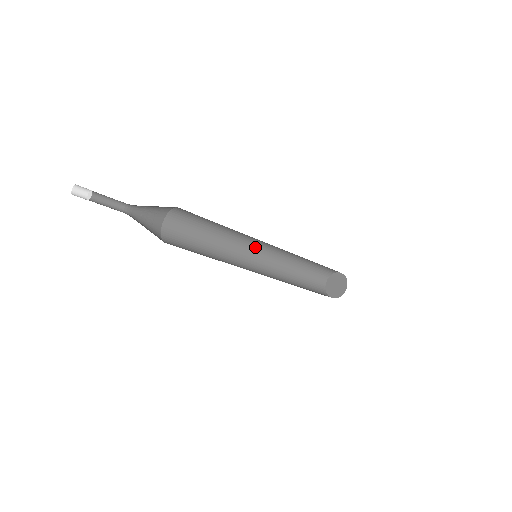
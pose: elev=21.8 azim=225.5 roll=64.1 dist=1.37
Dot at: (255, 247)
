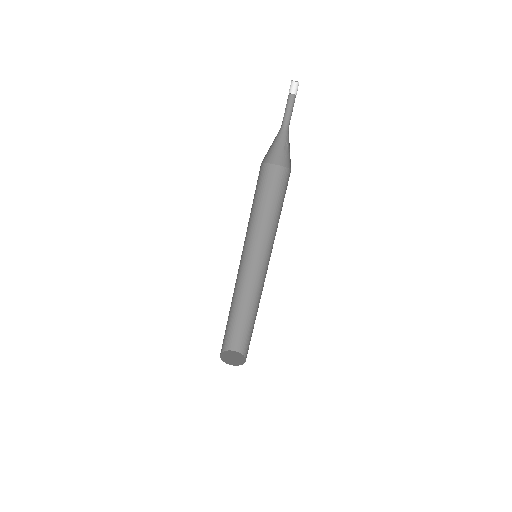
Dot at: (246, 256)
